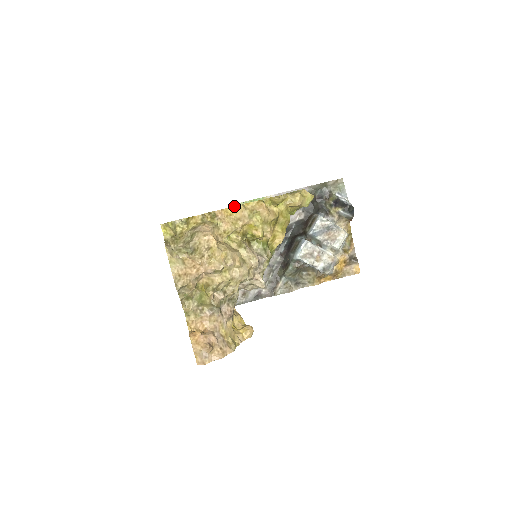
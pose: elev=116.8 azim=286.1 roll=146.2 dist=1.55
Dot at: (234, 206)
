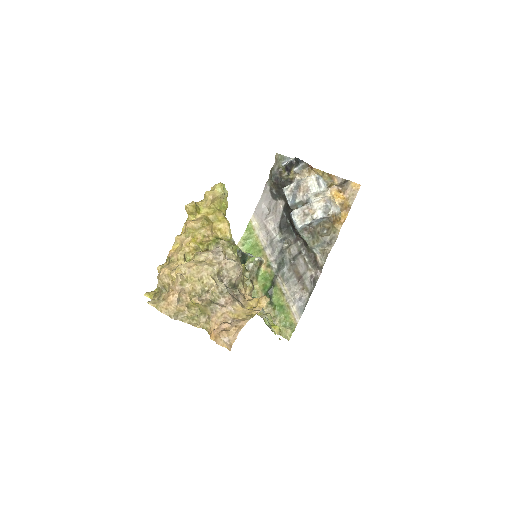
Dot at: (174, 242)
